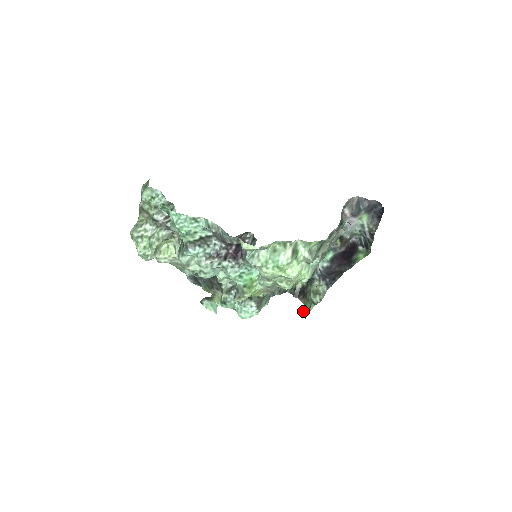
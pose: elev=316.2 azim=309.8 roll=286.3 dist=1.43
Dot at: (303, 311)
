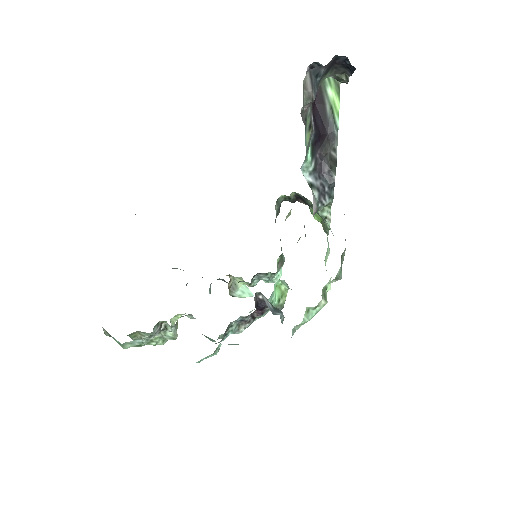
Dot at: (315, 219)
